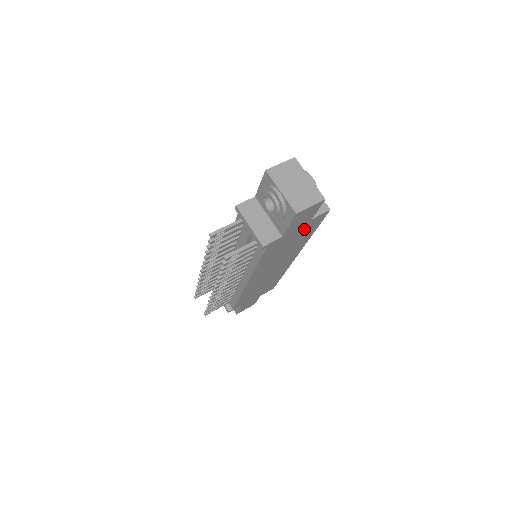
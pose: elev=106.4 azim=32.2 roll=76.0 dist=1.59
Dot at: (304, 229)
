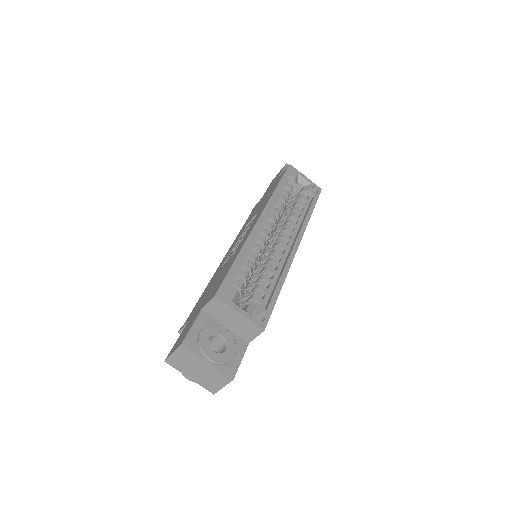
Dot at: occluded
